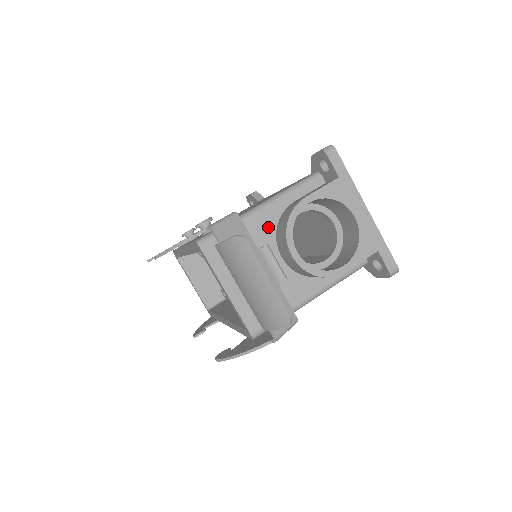
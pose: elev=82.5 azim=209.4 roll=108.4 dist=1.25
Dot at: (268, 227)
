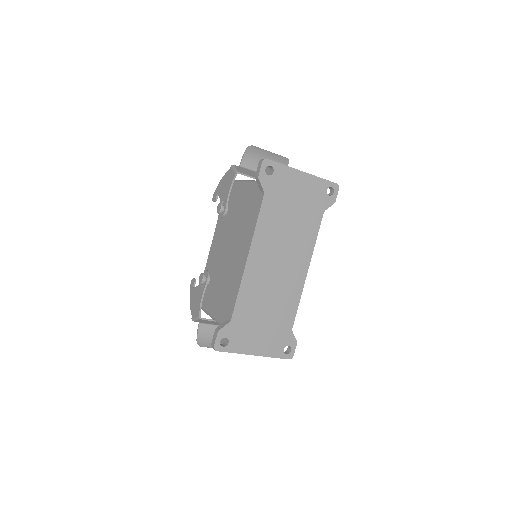
Dot at: occluded
